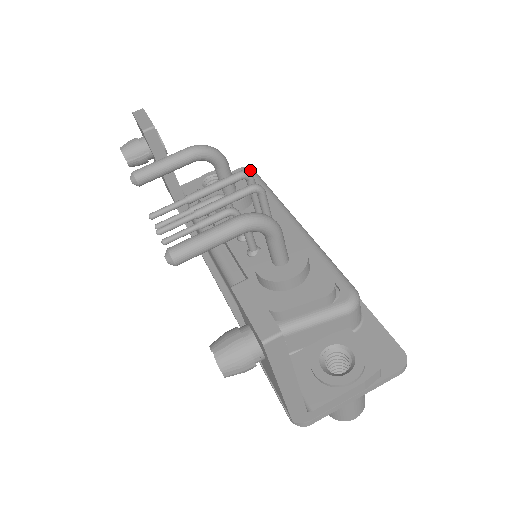
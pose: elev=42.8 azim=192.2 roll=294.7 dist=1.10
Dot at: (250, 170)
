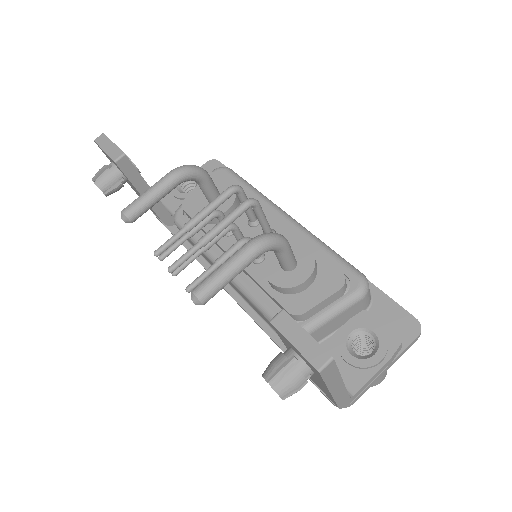
Dot at: (224, 168)
